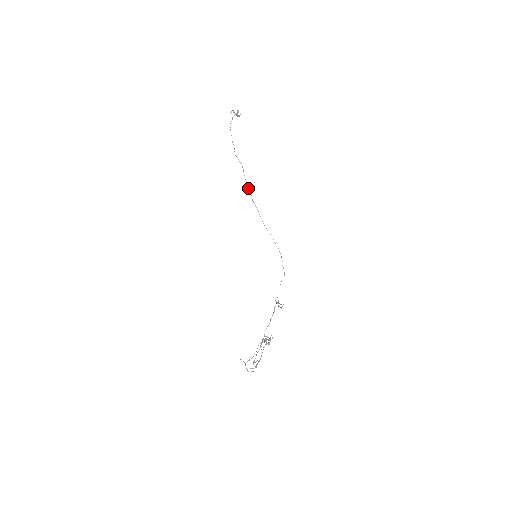
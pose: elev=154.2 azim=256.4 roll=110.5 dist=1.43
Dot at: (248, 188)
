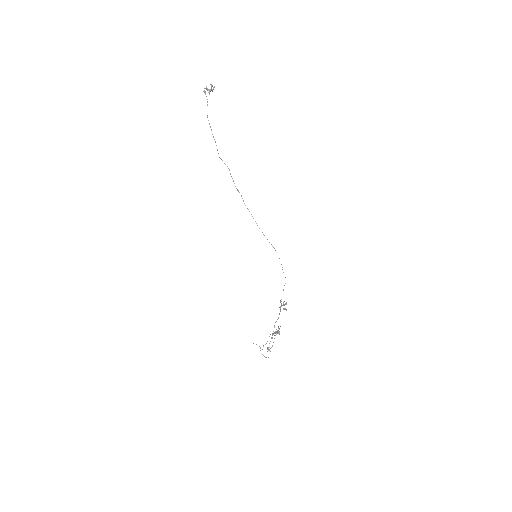
Dot at: (238, 191)
